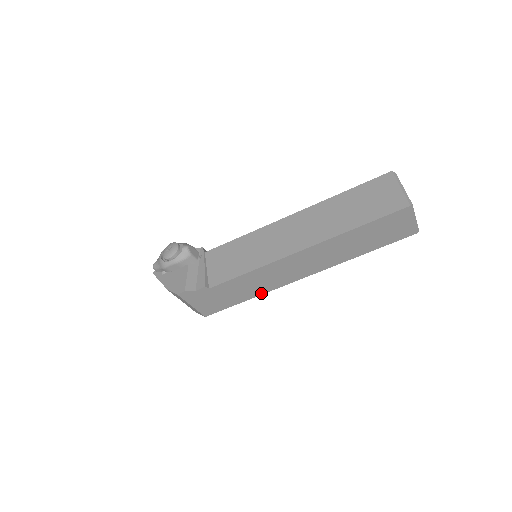
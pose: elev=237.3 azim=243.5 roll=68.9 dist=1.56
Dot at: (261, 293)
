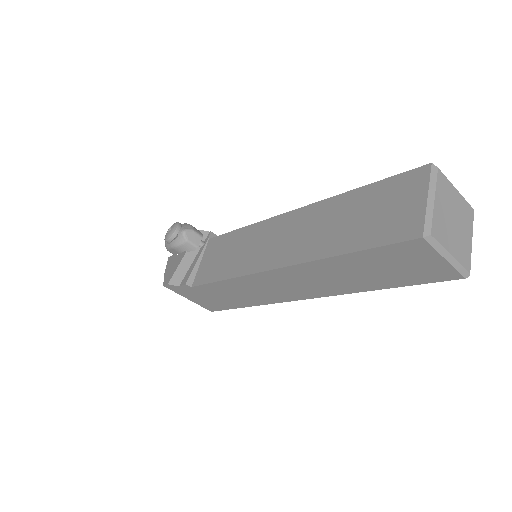
Dot at: (258, 303)
